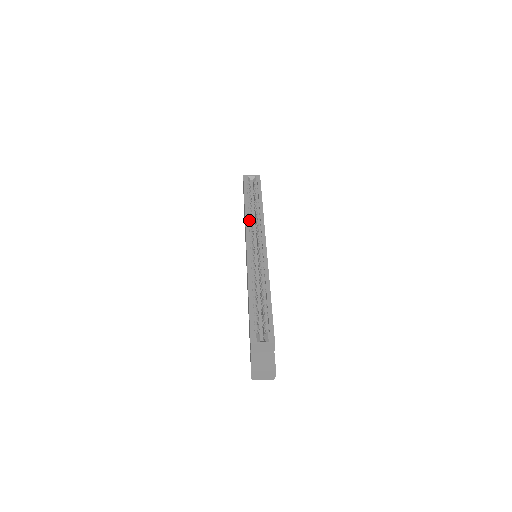
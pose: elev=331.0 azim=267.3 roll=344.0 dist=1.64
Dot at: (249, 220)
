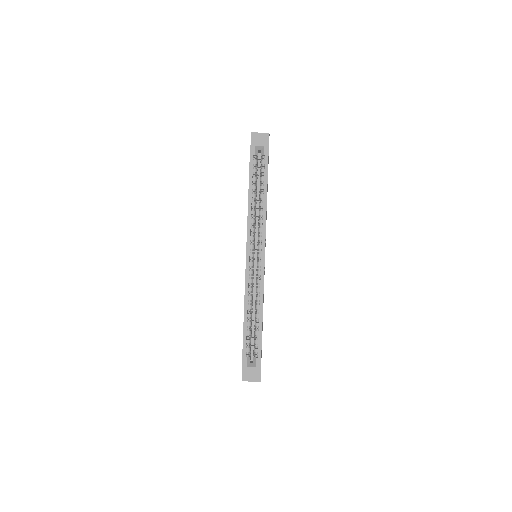
Dot at: (251, 219)
